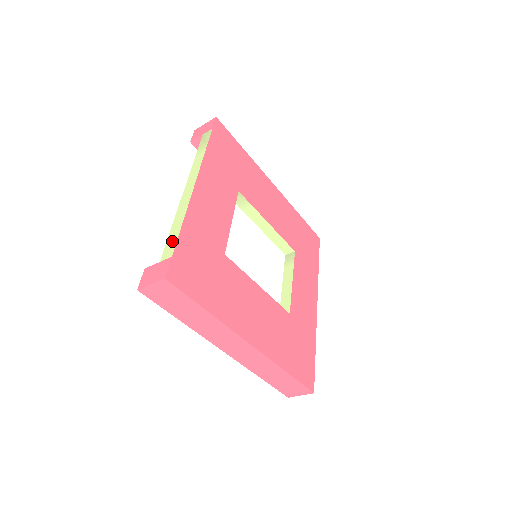
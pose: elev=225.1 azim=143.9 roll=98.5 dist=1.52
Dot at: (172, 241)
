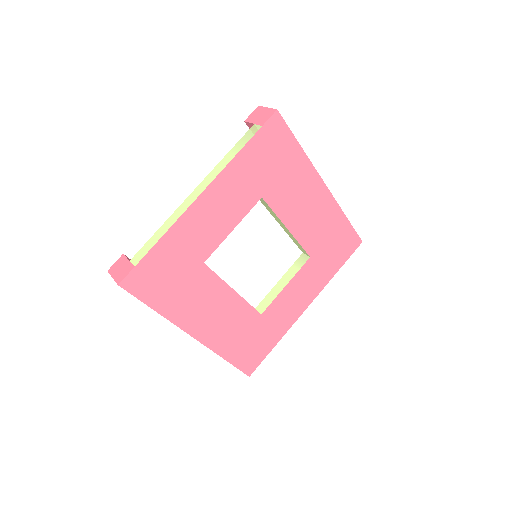
Dot at: (146, 248)
